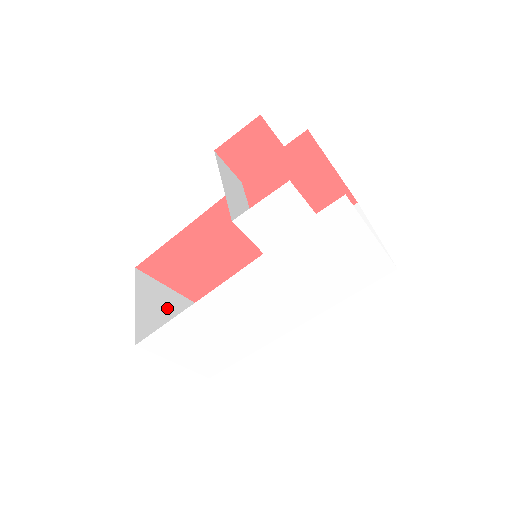
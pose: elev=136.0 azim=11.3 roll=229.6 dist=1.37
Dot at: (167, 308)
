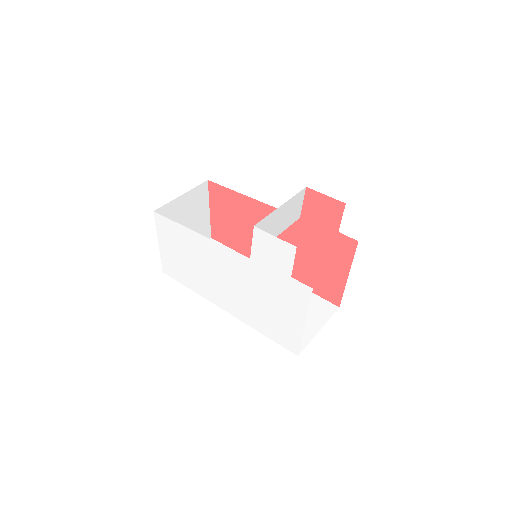
Dot at: (194, 217)
